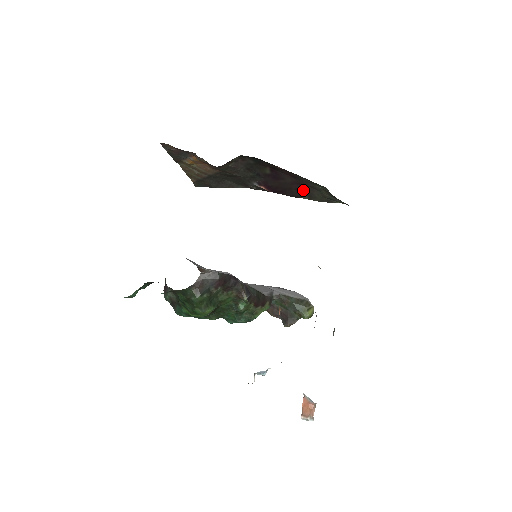
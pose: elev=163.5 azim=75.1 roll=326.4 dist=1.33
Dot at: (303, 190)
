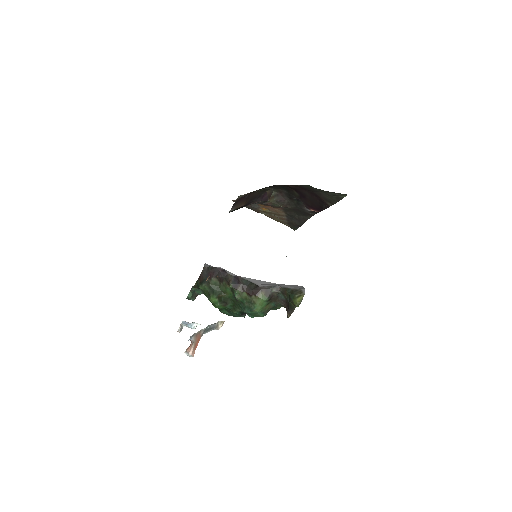
Dot at: (320, 198)
